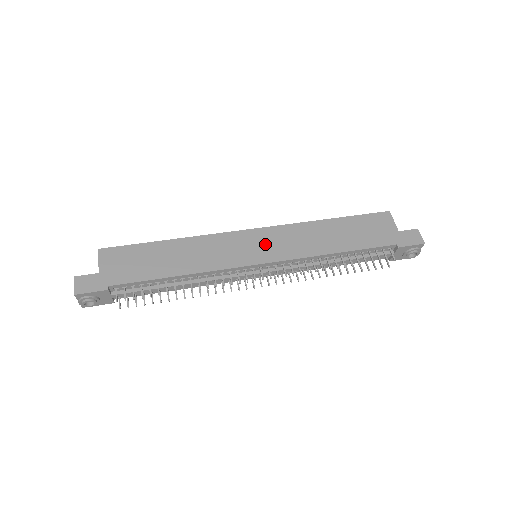
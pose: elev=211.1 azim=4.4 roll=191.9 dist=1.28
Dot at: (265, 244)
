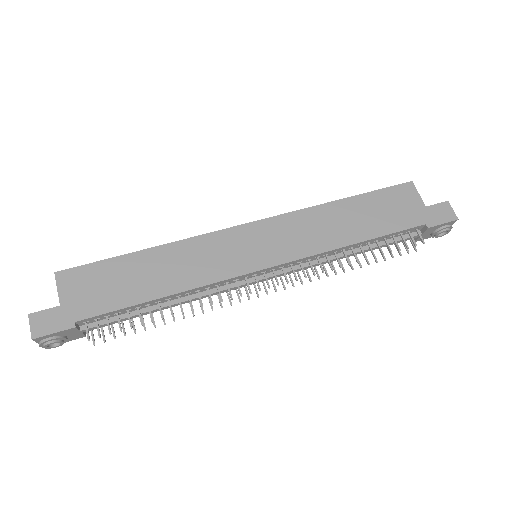
Dot at: (267, 242)
